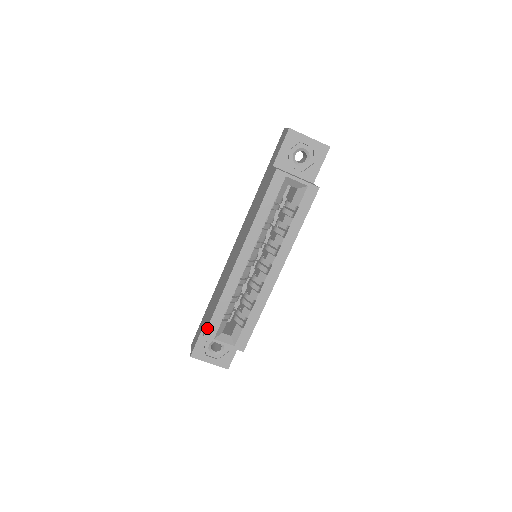
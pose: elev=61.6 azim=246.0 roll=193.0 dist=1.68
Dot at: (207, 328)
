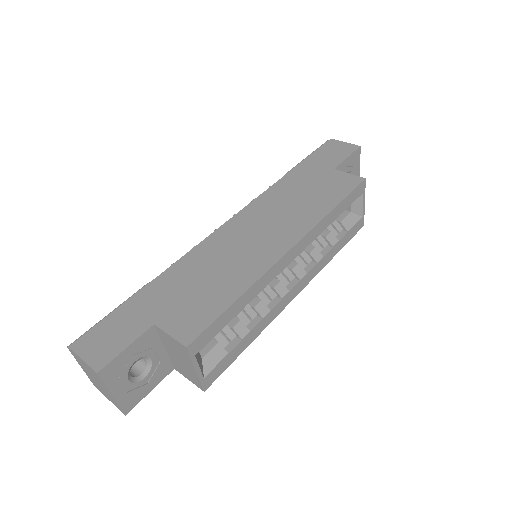
Dot at: (202, 332)
